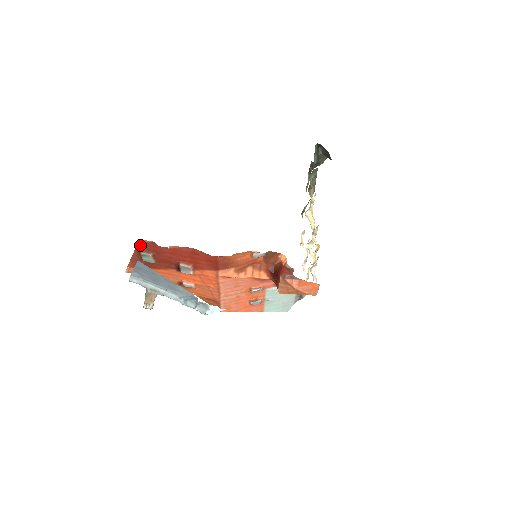
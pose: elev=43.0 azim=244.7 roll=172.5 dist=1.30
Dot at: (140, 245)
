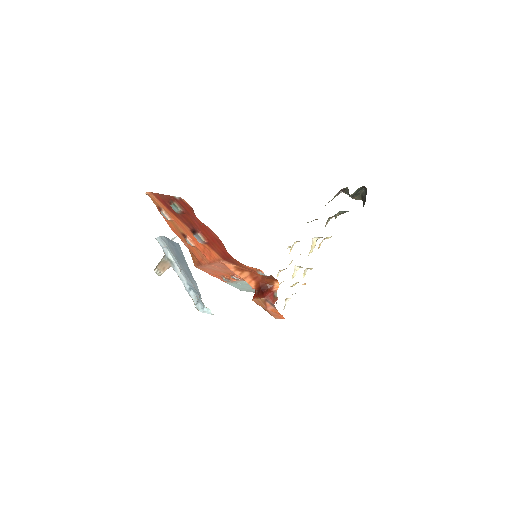
Dot at: (179, 199)
